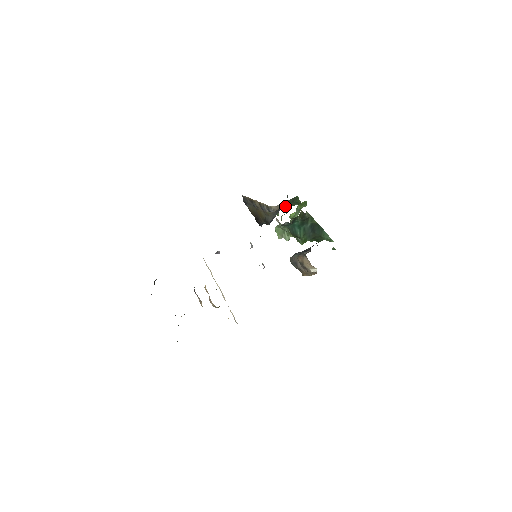
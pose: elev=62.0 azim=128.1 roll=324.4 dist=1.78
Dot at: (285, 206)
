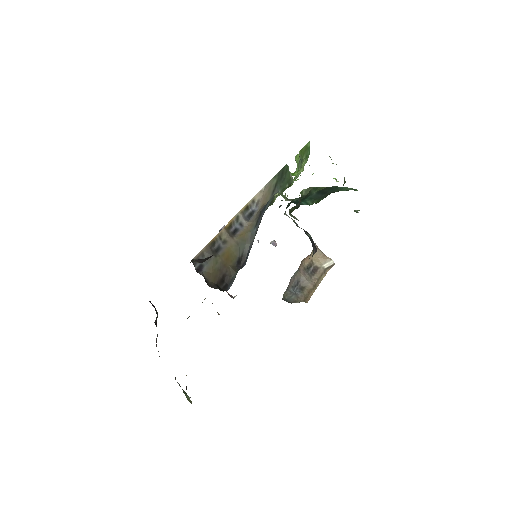
Dot at: (271, 193)
